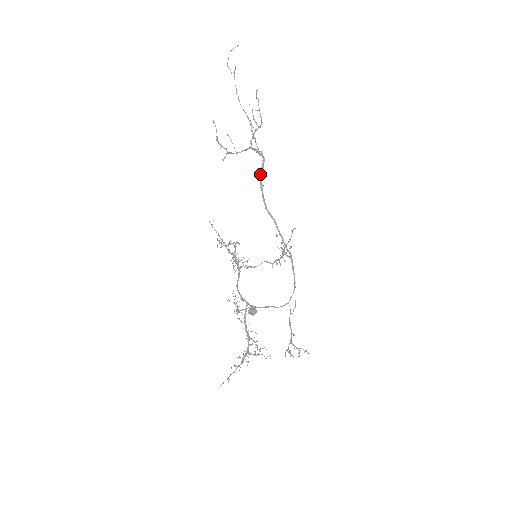
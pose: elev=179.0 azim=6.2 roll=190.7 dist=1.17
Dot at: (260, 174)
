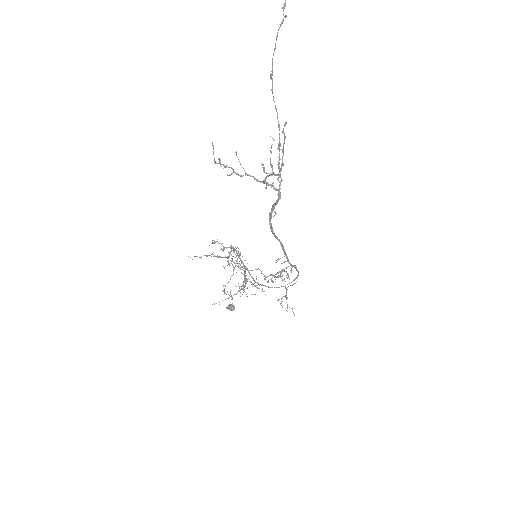
Dot at: (271, 208)
